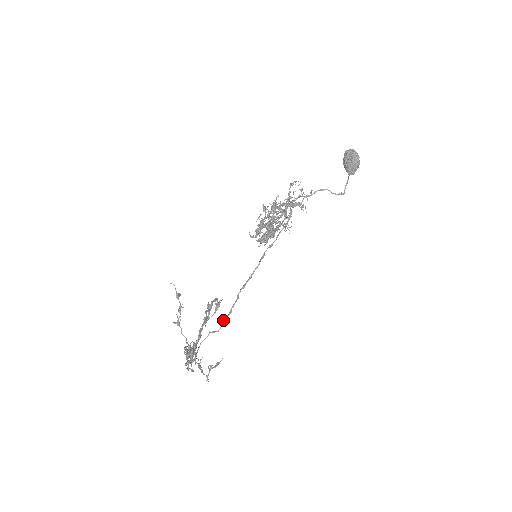
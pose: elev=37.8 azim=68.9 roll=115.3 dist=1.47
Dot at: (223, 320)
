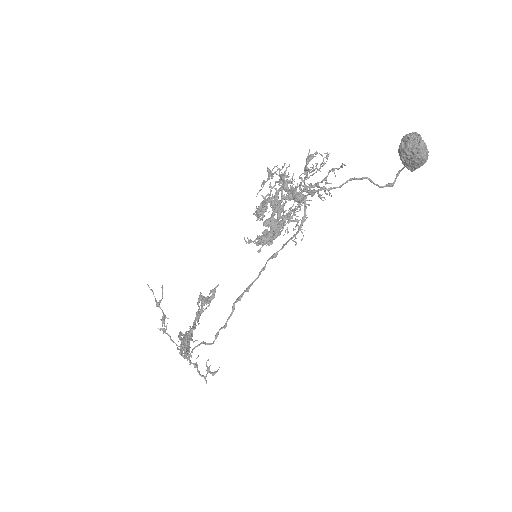
Dot at: (217, 332)
